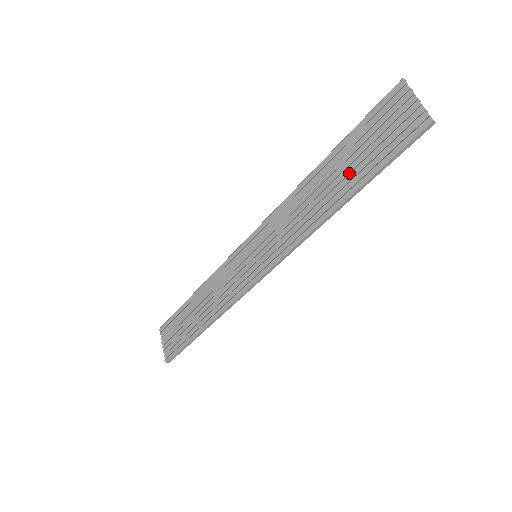
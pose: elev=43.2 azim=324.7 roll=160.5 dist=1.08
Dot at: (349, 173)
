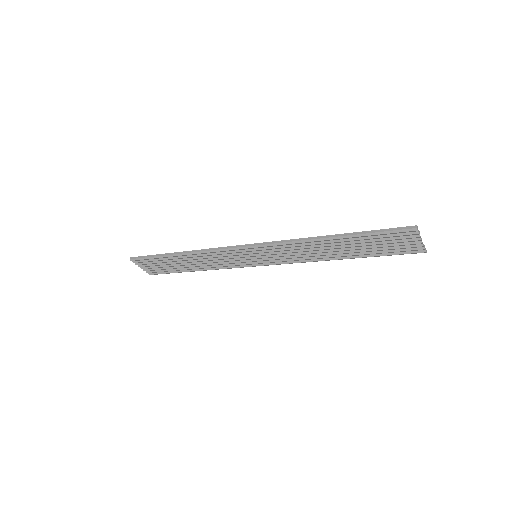
Dot at: (356, 251)
